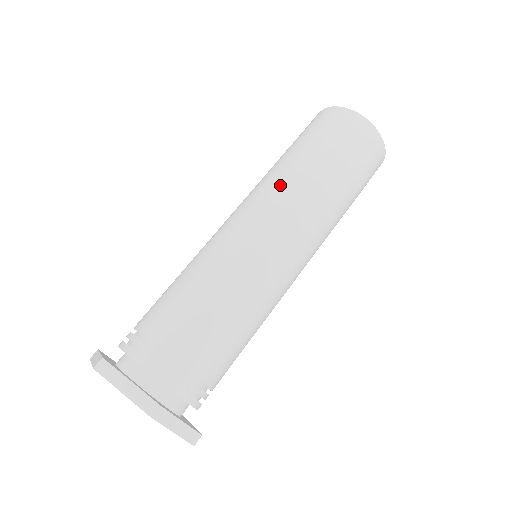
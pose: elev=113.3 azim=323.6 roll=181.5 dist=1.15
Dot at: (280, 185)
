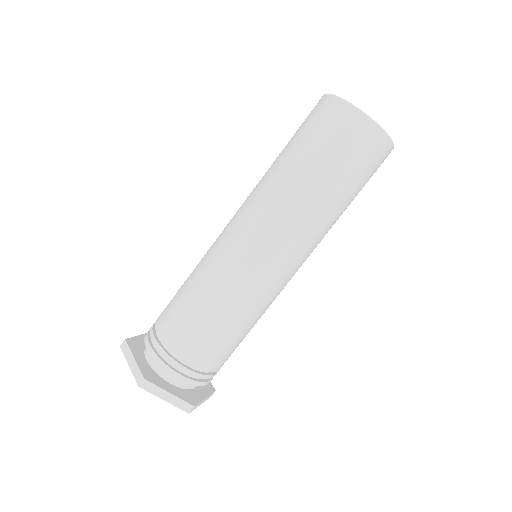
Dot at: (288, 215)
